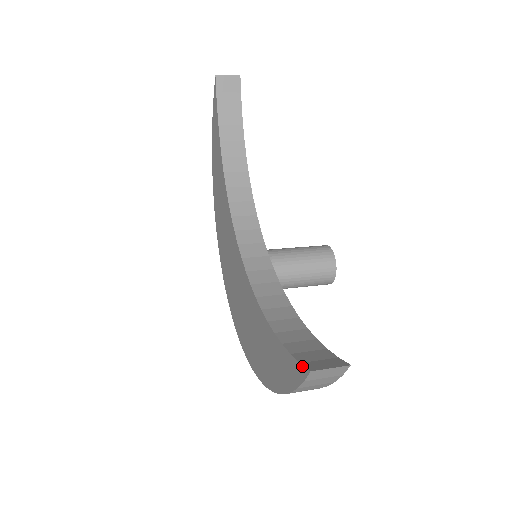
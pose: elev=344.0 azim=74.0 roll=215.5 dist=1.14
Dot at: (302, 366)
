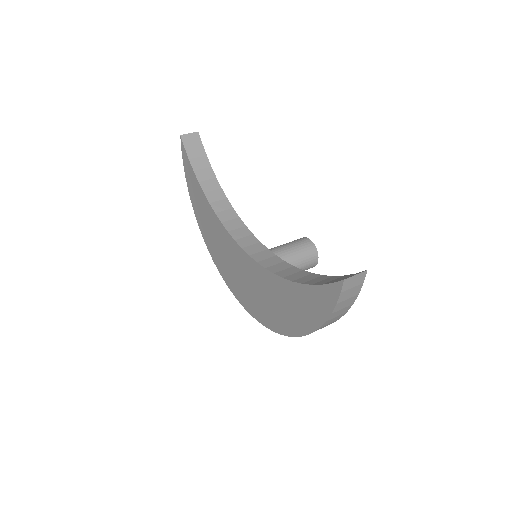
Dot at: (336, 283)
